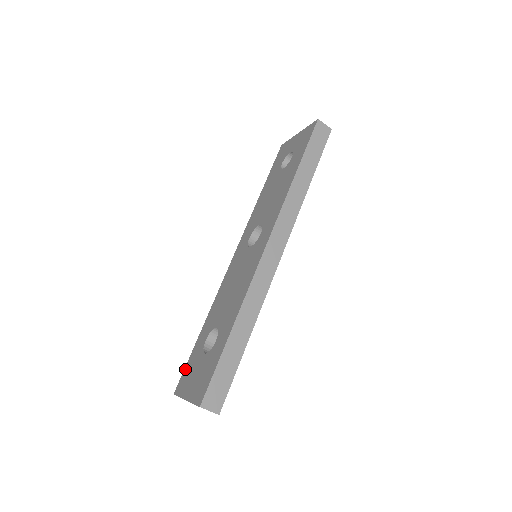
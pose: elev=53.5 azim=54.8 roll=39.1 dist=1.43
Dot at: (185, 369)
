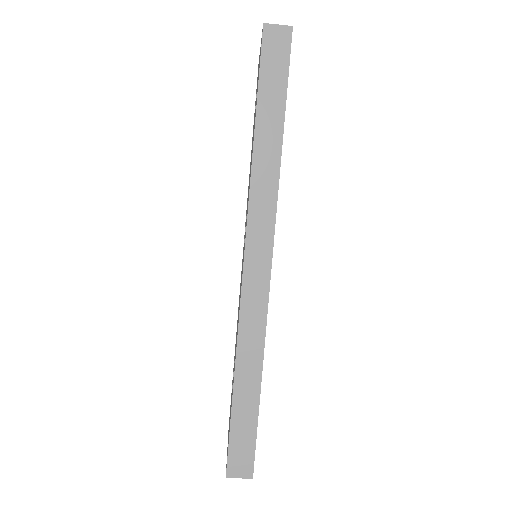
Dot at: occluded
